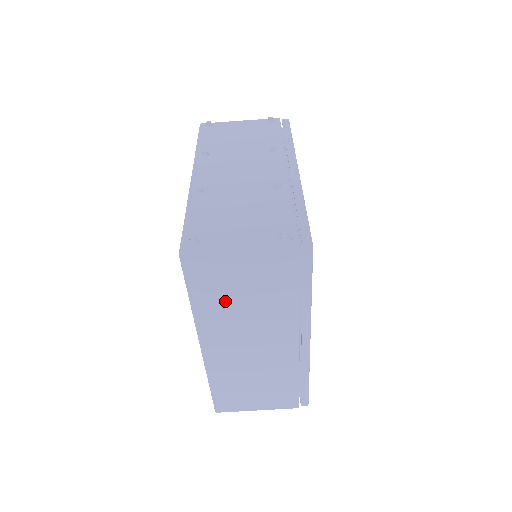
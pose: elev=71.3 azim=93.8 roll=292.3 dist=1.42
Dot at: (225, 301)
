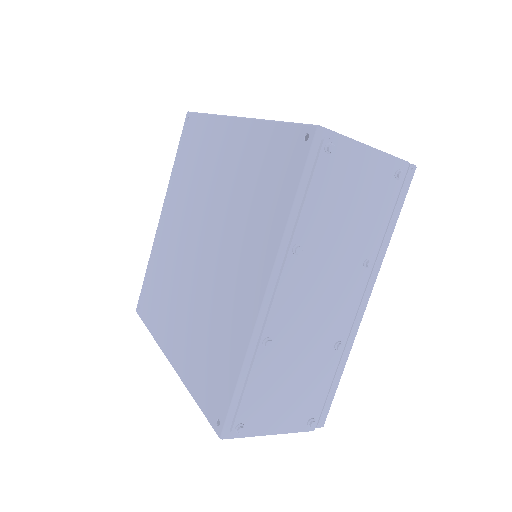
Dot at: occluded
